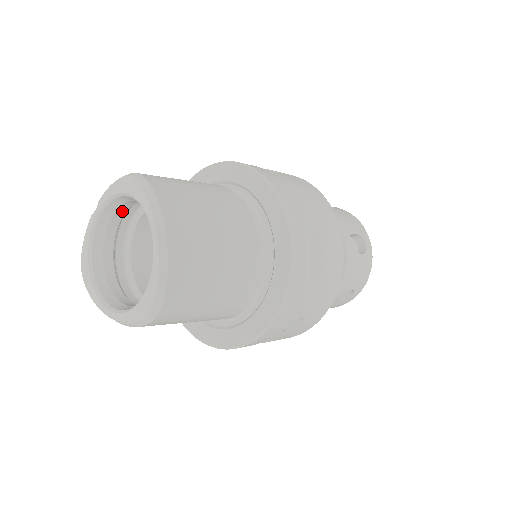
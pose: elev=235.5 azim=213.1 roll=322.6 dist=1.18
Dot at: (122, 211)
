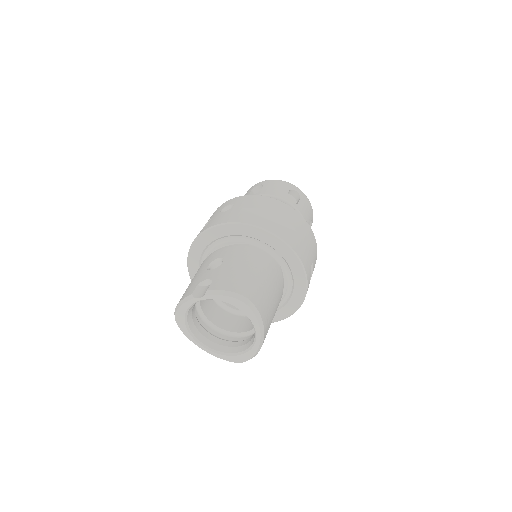
Dot at: occluded
